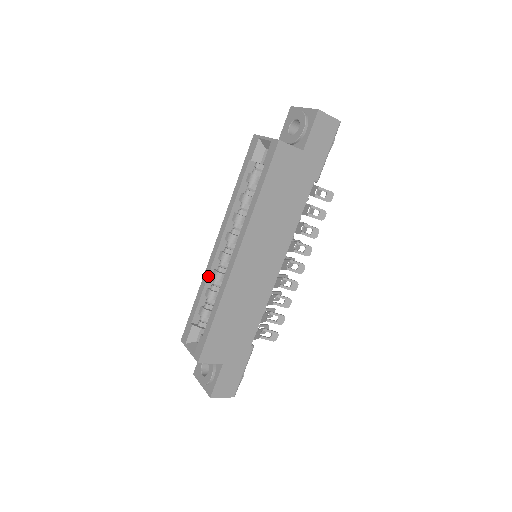
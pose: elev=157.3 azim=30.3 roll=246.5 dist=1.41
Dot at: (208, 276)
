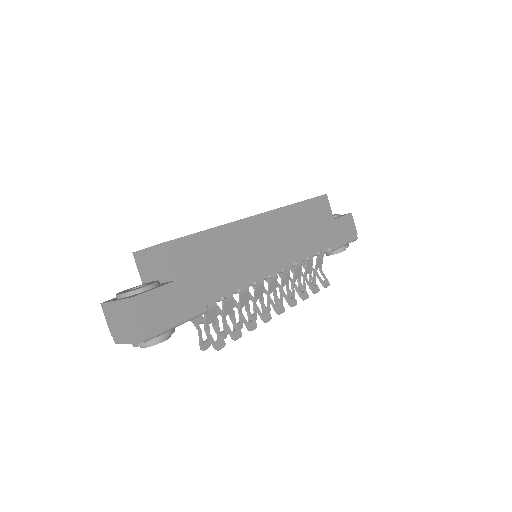
Dot at: occluded
